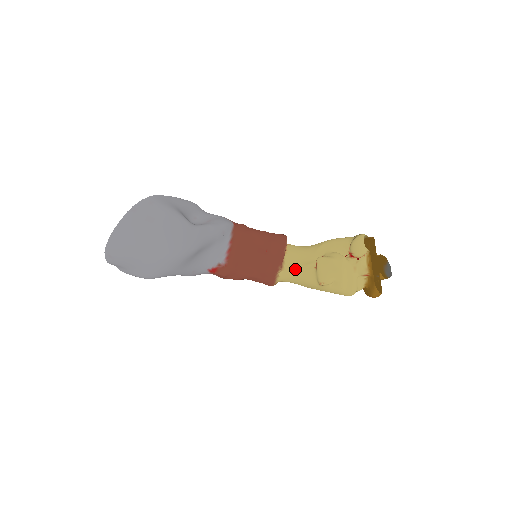
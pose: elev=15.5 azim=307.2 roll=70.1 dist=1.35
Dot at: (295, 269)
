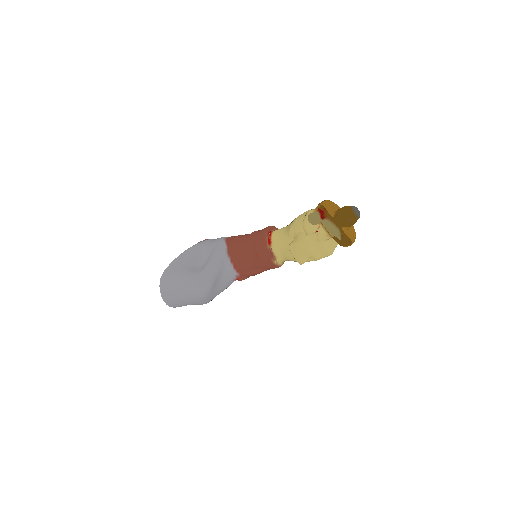
Dot at: (283, 255)
